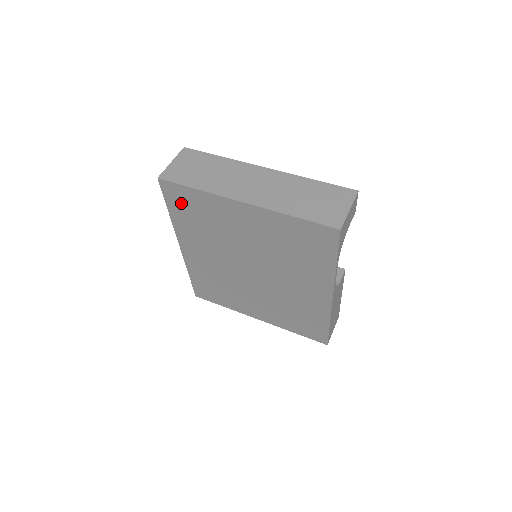
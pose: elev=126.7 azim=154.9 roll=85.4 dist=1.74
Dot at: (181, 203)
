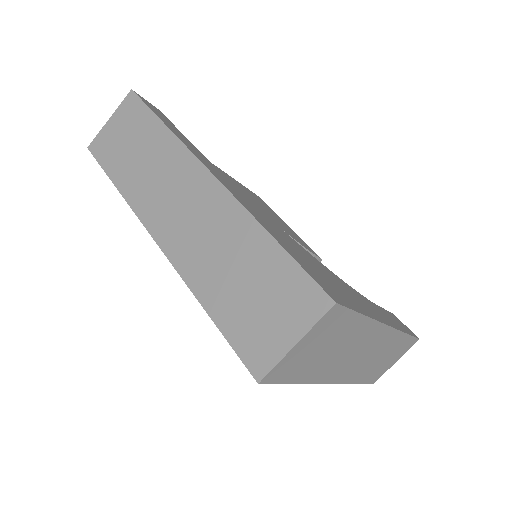
Dot at: occluded
